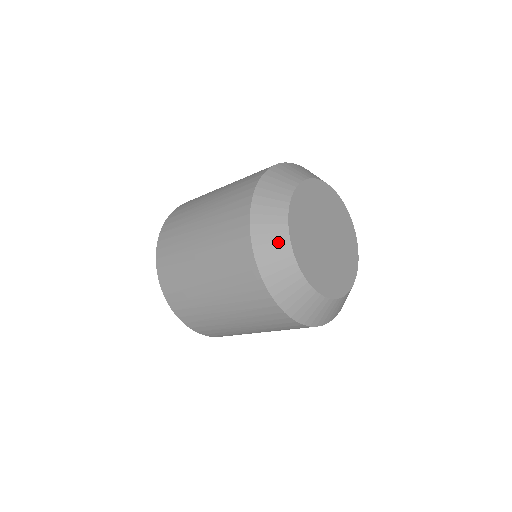
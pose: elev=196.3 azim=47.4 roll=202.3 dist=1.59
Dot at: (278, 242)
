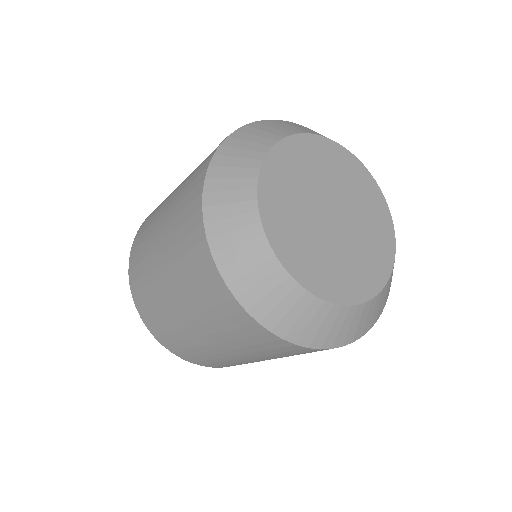
Dot at: (295, 304)
